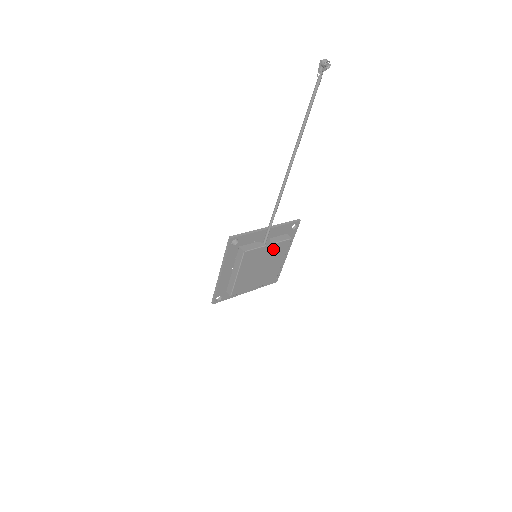
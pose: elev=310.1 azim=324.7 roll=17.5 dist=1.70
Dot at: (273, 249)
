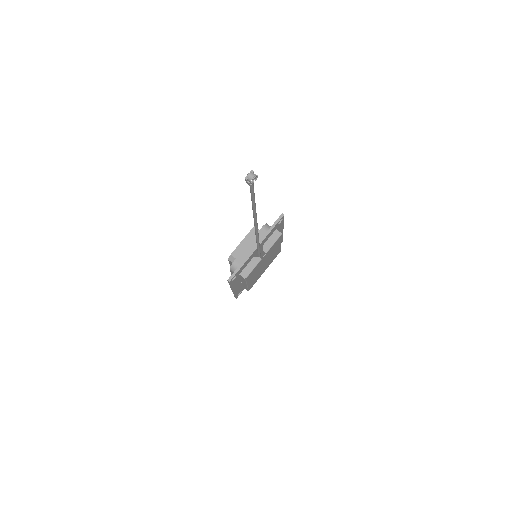
Dot at: (269, 252)
